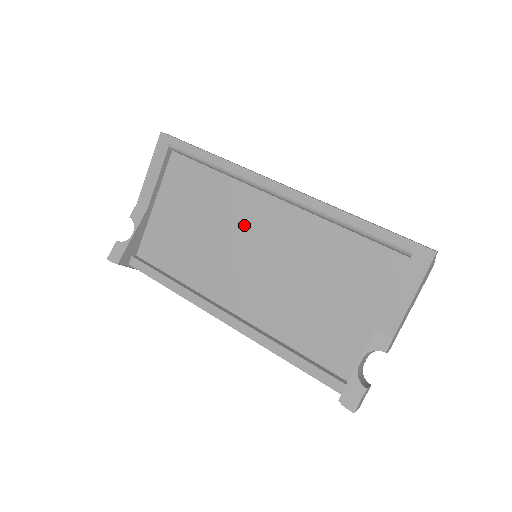
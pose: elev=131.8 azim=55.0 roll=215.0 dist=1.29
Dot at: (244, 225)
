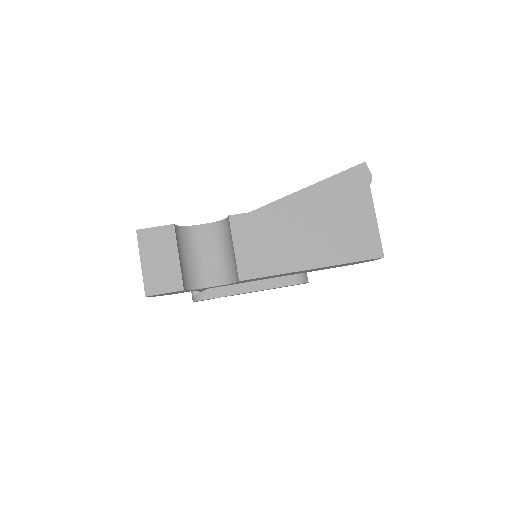
Dot at: occluded
